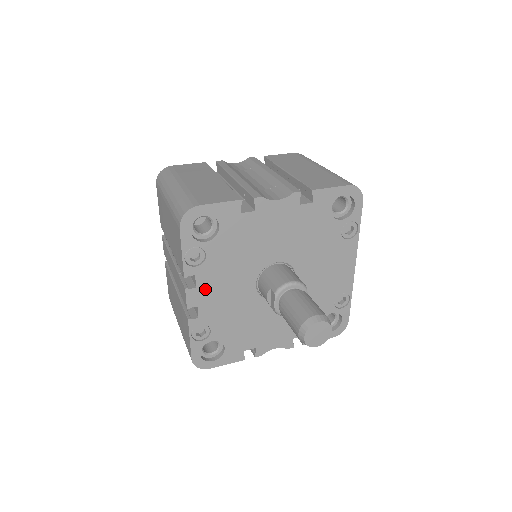
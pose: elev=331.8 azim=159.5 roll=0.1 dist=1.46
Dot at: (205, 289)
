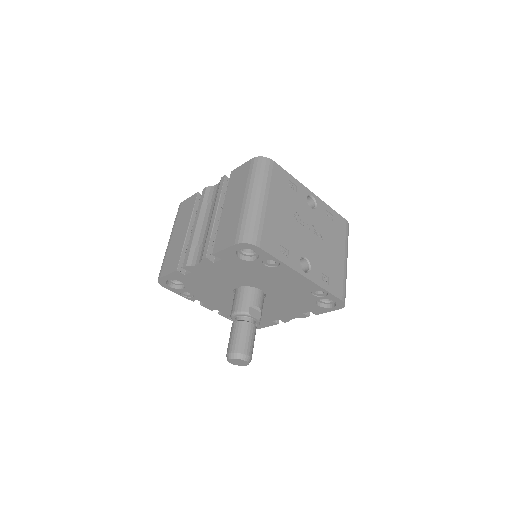
Dot at: (210, 303)
